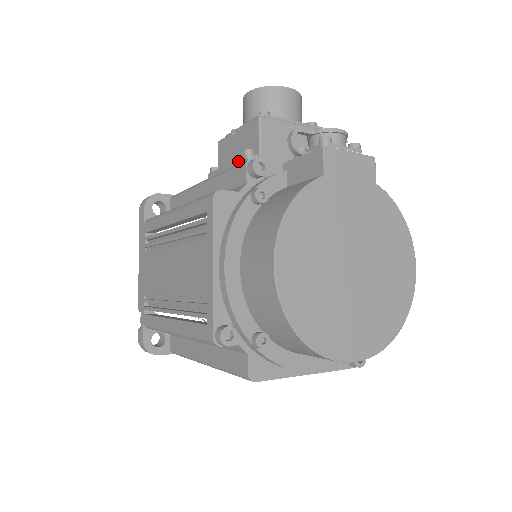
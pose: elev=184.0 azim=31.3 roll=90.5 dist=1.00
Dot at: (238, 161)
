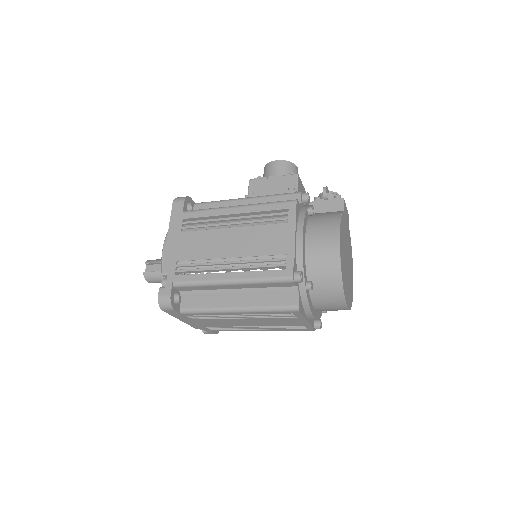
Dot at: (285, 192)
